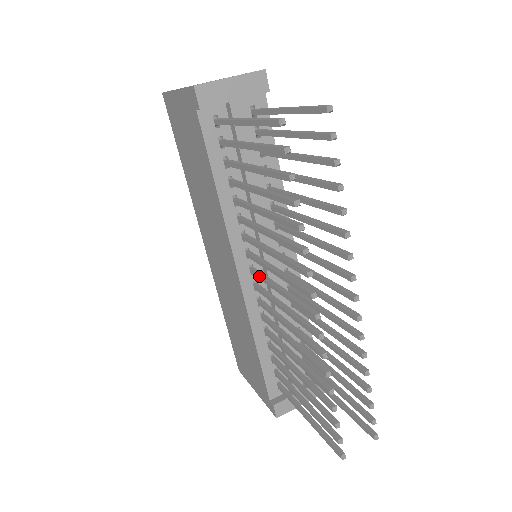
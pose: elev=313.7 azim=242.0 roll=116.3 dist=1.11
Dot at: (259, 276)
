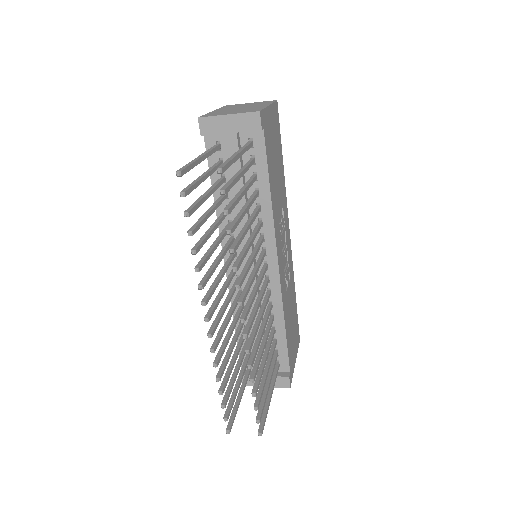
Dot at: (230, 273)
